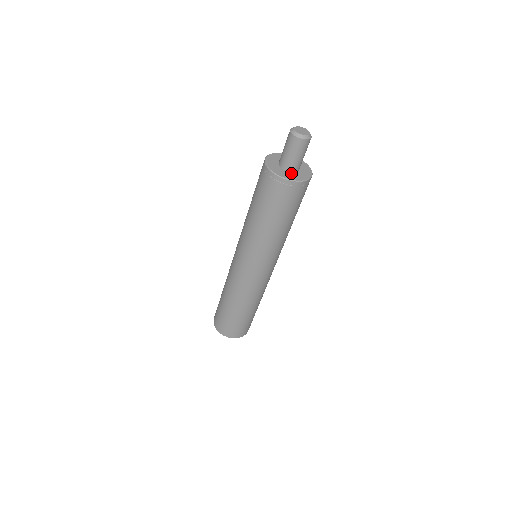
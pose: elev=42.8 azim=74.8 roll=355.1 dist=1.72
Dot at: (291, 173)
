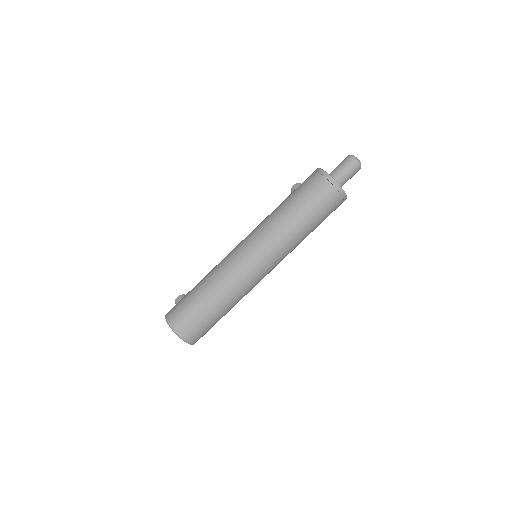
Dot at: occluded
